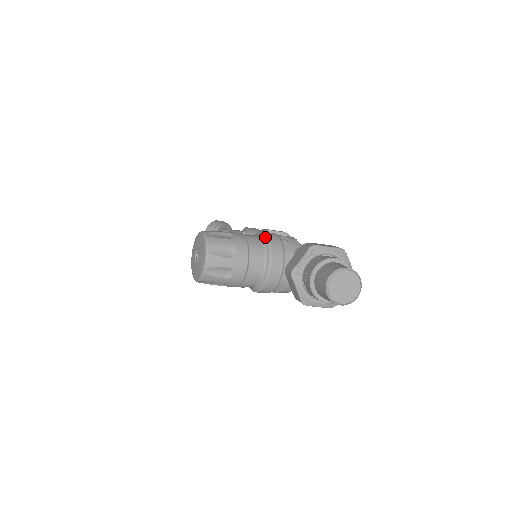
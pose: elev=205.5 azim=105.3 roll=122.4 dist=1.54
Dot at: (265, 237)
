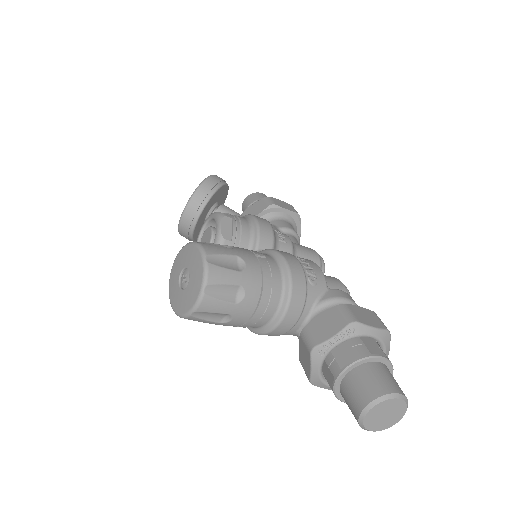
Dot at: (287, 271)
